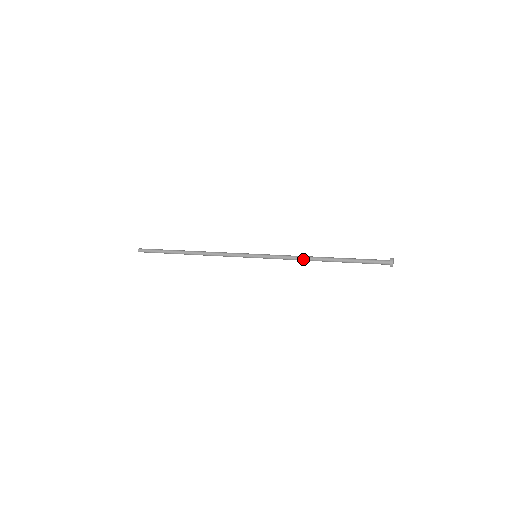
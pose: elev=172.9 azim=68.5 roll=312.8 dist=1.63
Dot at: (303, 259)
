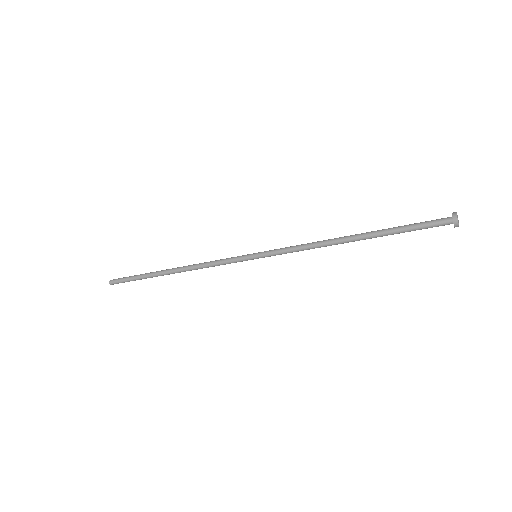
Dot at: (321, 242)
